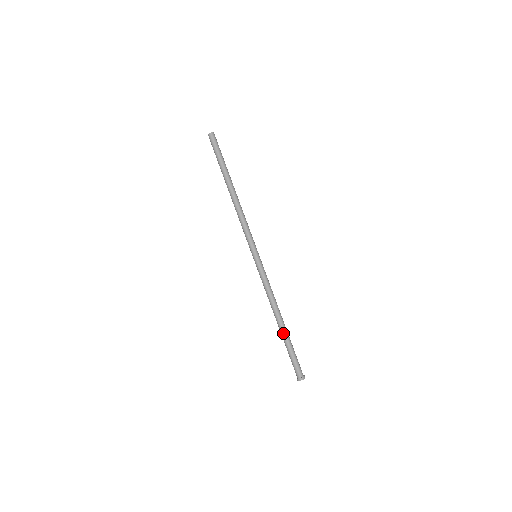
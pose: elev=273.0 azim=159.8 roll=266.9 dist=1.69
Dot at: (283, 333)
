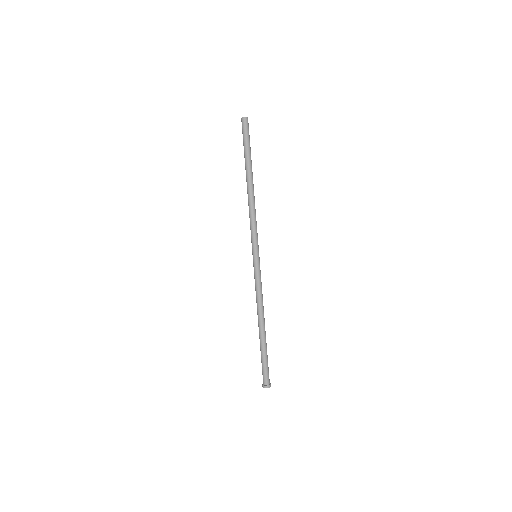
Dot at: (264, 338)
